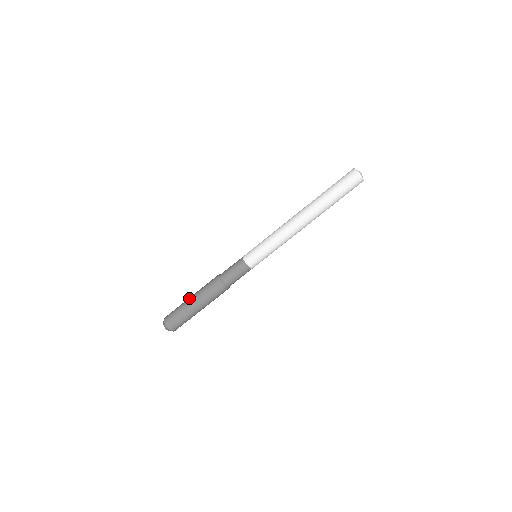
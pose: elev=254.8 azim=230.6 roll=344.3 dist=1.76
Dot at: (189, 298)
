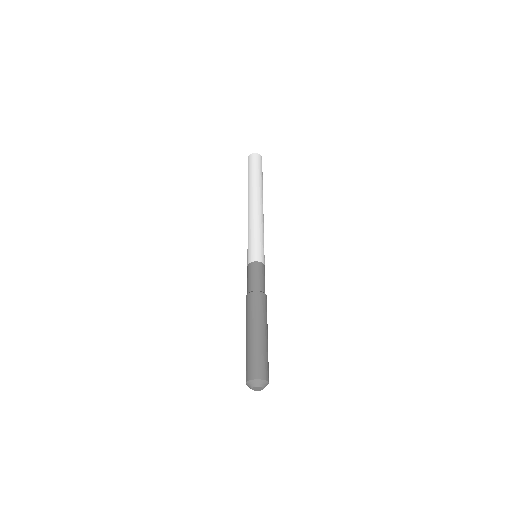
Dot at: (247, 336)
